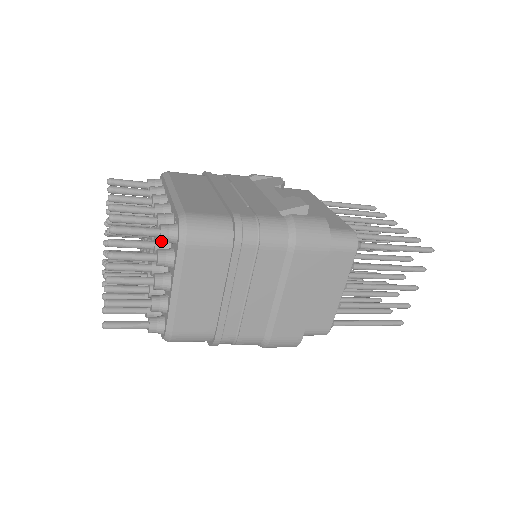
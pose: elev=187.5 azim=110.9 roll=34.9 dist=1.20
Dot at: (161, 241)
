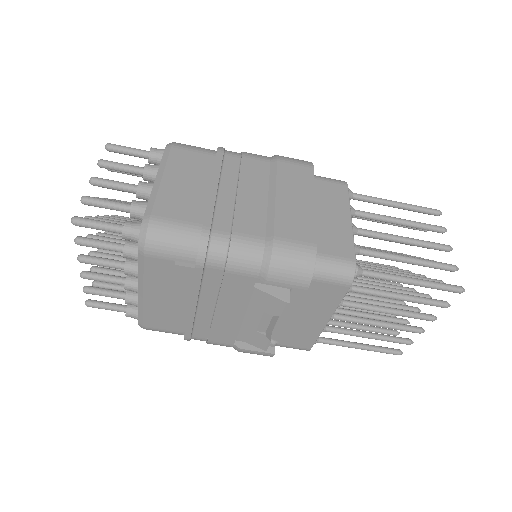
Dot at: (150, 156)
